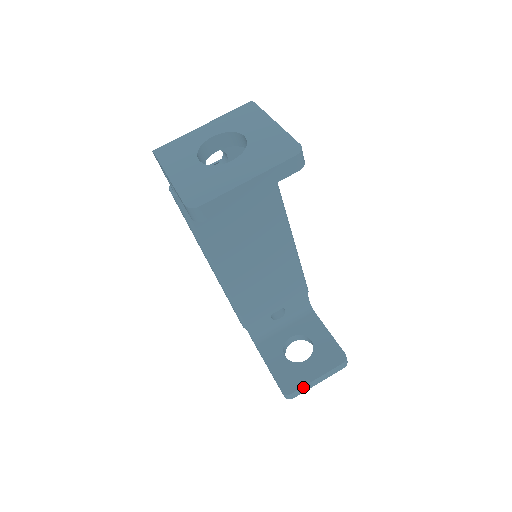
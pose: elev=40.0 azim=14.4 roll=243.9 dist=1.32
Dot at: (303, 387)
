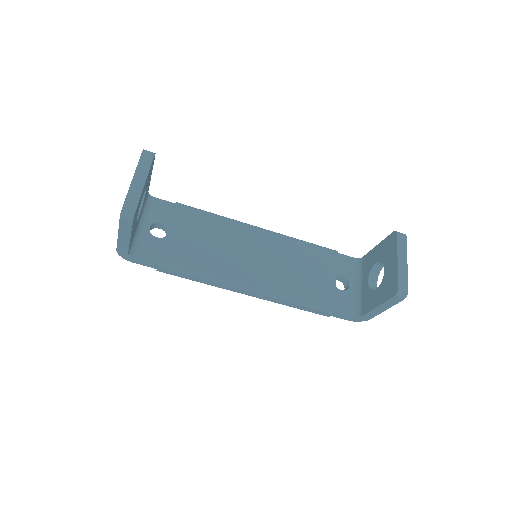
Dot at: (399, 275)
